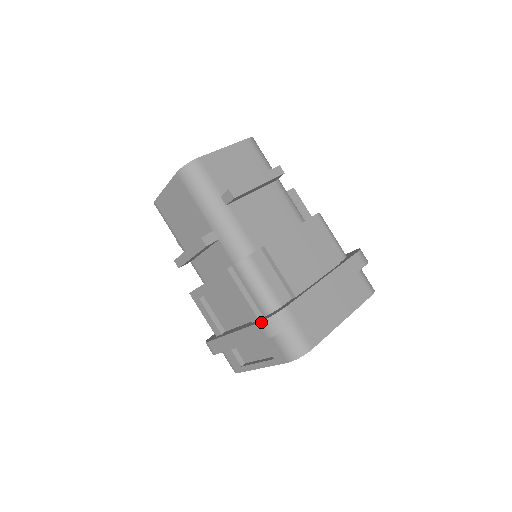
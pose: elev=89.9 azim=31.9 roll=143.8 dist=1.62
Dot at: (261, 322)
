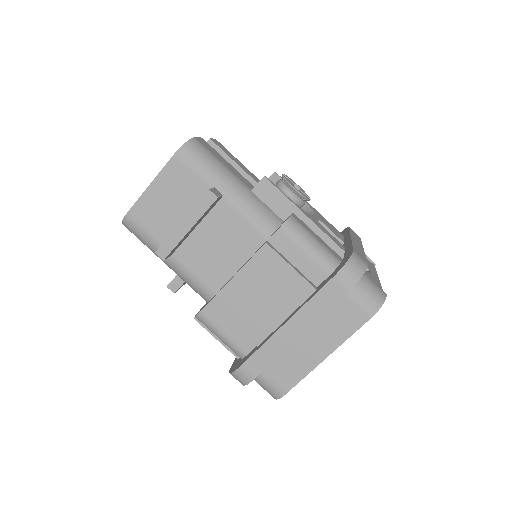
Dot at: (229, 372)
